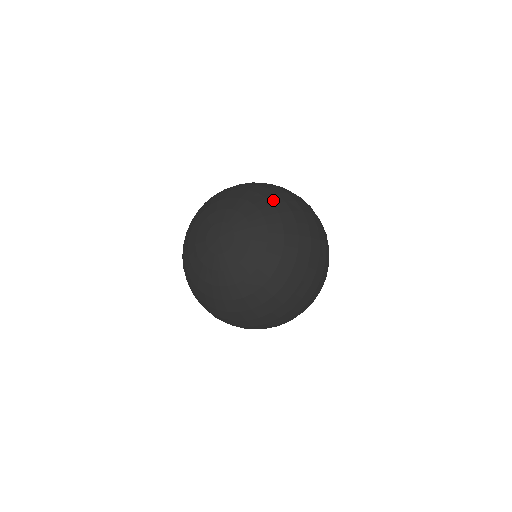
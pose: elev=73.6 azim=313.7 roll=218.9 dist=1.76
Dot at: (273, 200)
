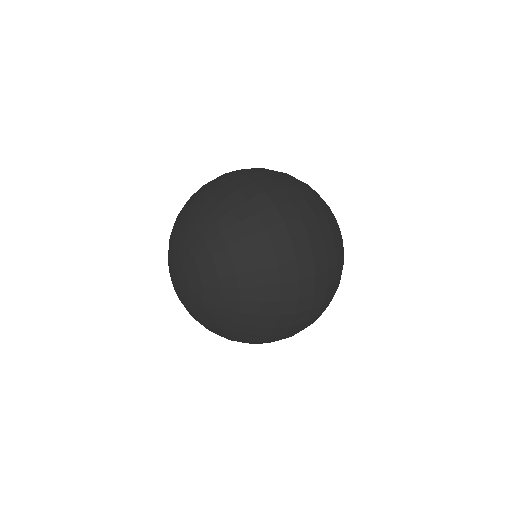
Dot at: (208, 208)
